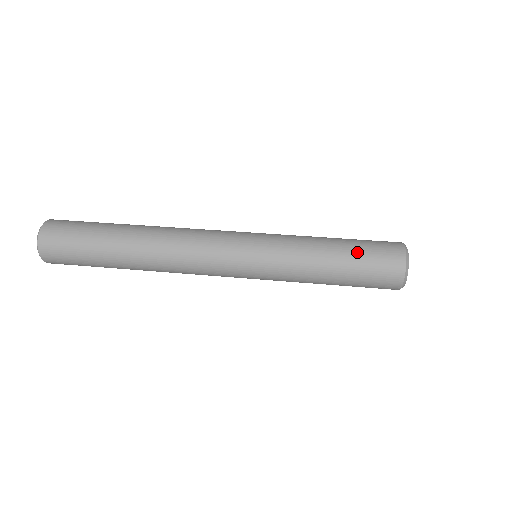
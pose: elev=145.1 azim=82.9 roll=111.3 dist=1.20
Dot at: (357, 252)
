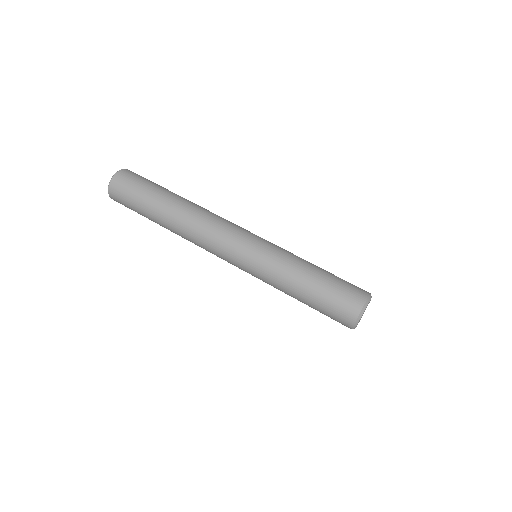
Dot at: (318, 304)
